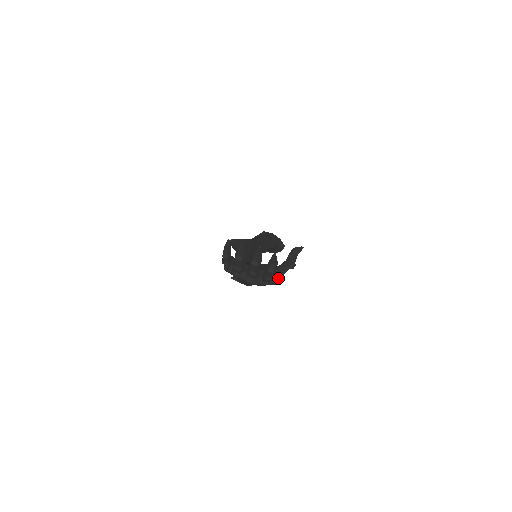
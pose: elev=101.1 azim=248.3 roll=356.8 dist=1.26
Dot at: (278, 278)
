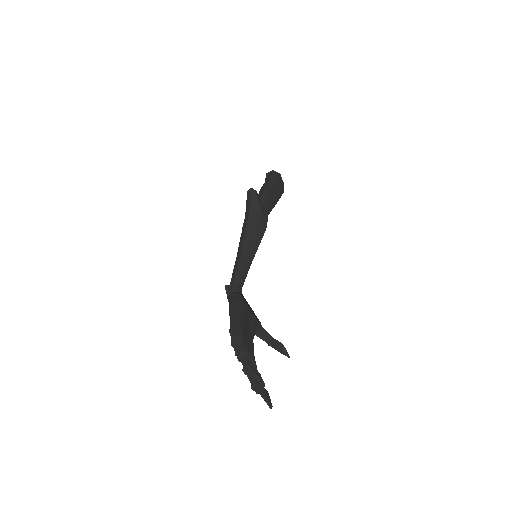
Dot at: occluded
